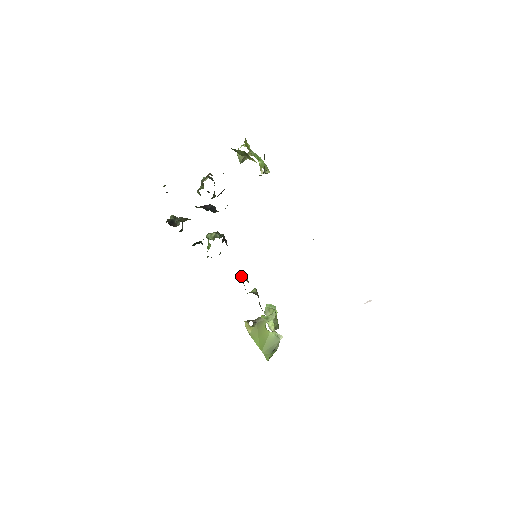
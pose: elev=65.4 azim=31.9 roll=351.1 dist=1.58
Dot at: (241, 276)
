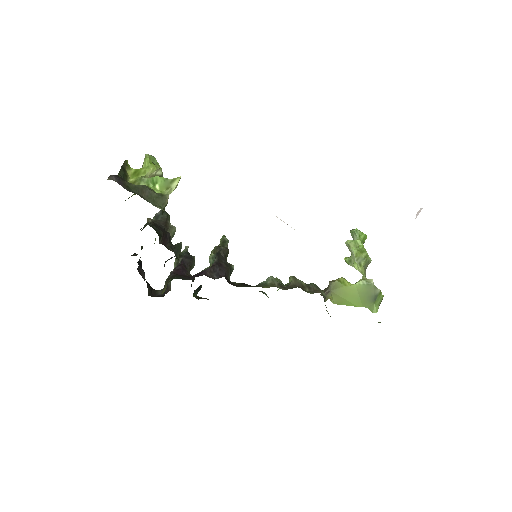
Dot at: (260, 285)
